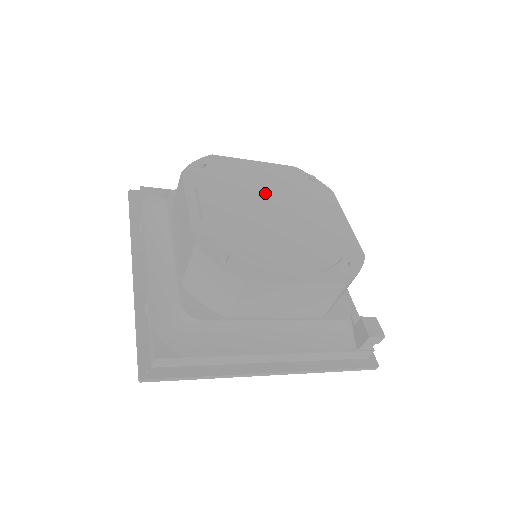
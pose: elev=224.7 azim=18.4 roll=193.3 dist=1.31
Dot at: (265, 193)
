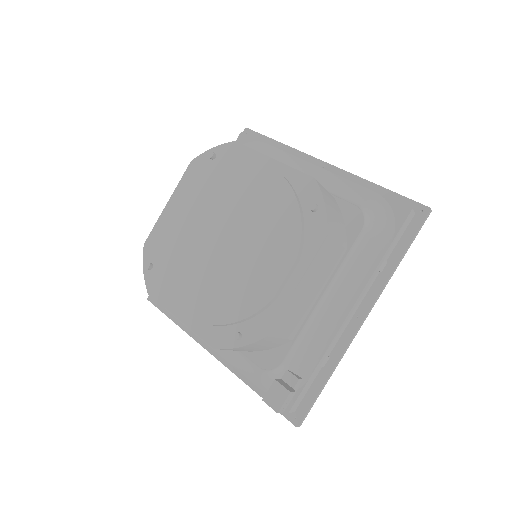
Dot at: (230, 213)
